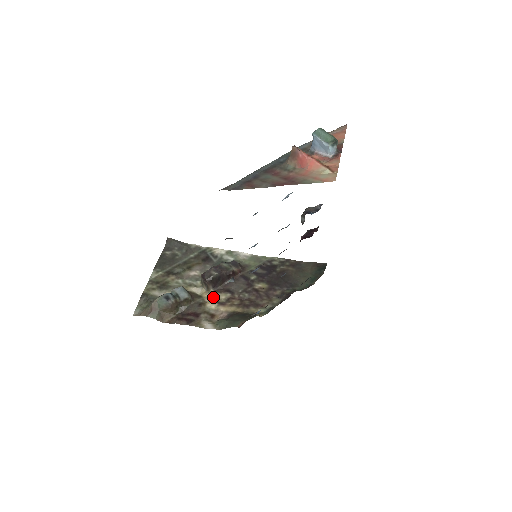
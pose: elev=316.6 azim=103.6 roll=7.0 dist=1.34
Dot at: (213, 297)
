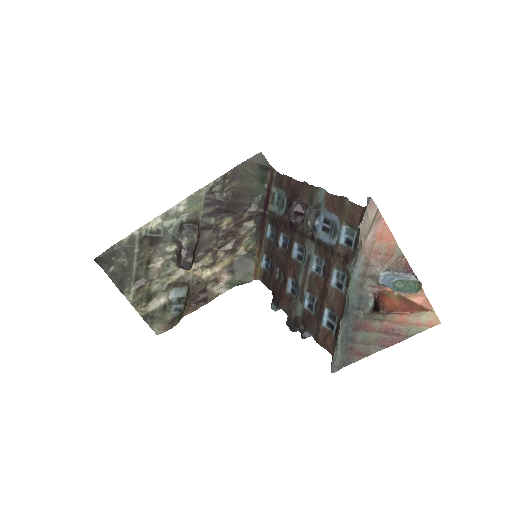
Dot at: (199, 267)
